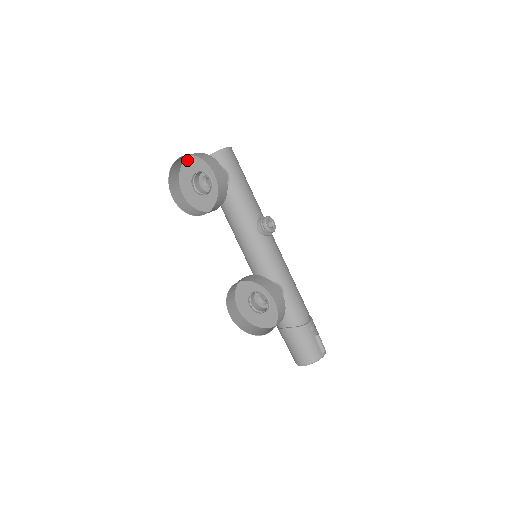
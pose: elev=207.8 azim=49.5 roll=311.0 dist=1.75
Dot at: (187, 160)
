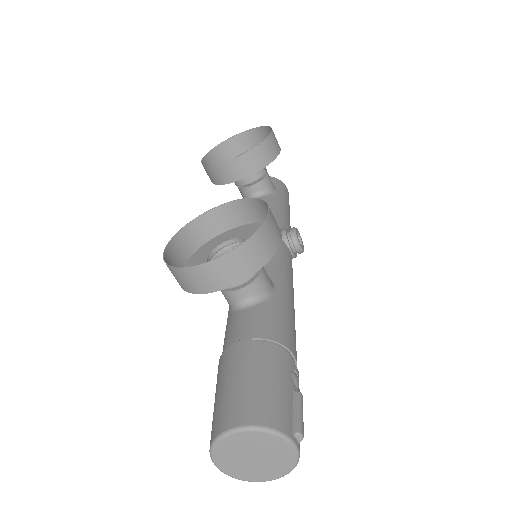
Dot at: occluded
